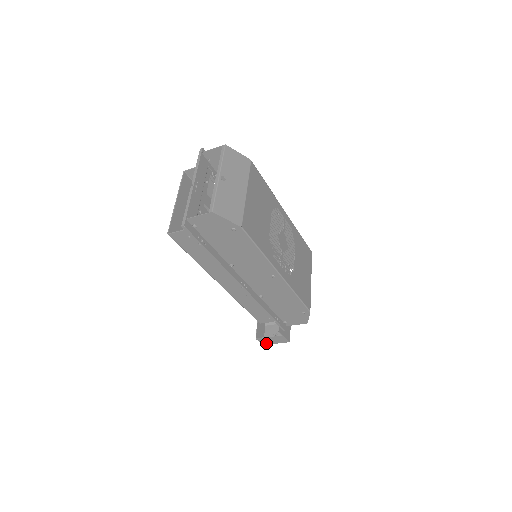
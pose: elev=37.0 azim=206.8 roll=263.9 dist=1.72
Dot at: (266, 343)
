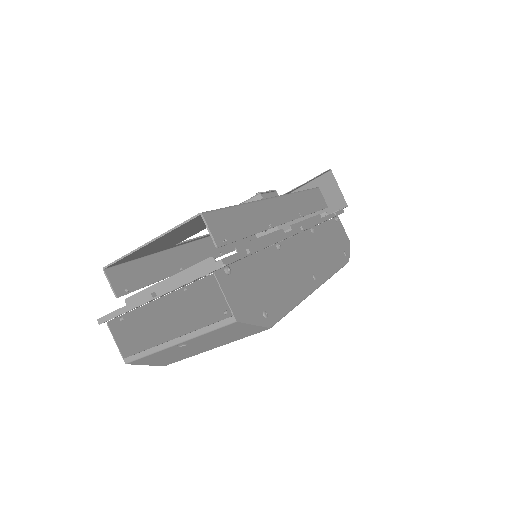
Dot at: occluded
